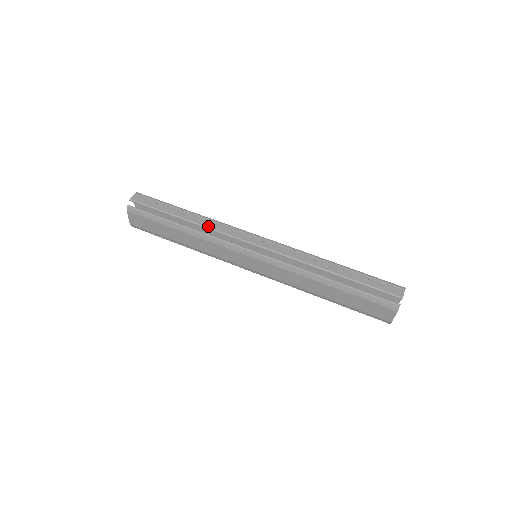
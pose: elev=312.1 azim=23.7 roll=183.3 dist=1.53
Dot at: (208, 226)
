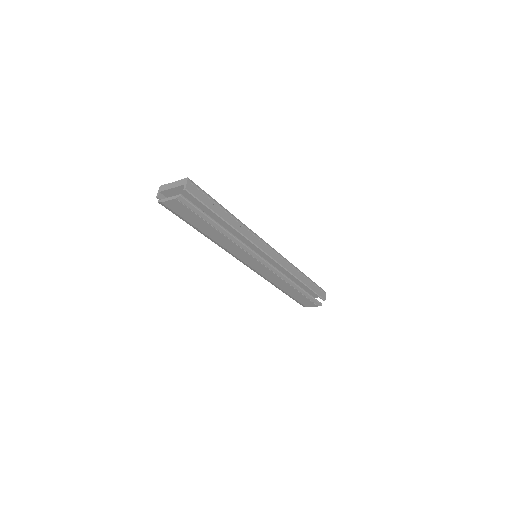
Dot at: (243, 233)
